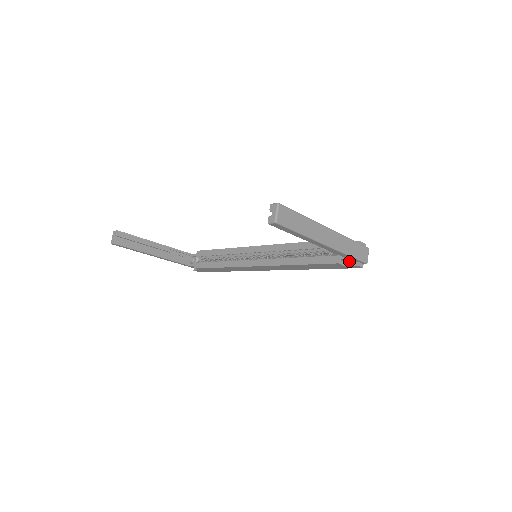
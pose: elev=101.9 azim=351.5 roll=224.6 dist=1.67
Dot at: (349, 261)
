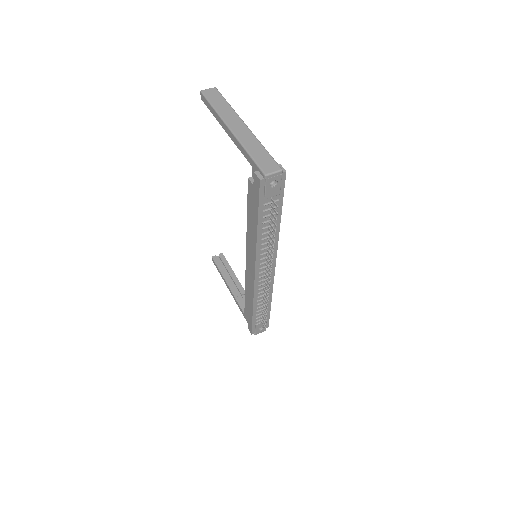
Dot at: occluded
